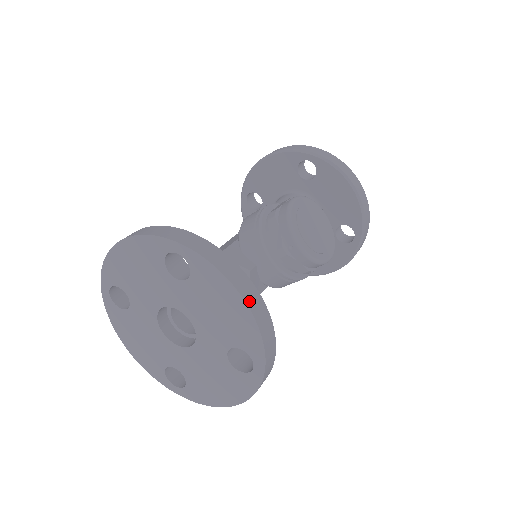
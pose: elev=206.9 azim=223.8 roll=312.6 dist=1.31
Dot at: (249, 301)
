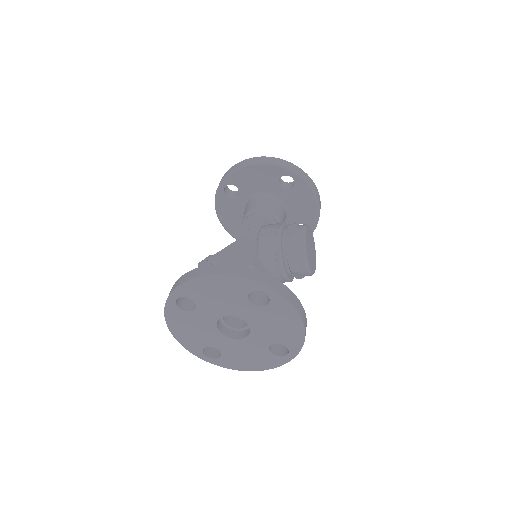
Dot at: (304, 323)
